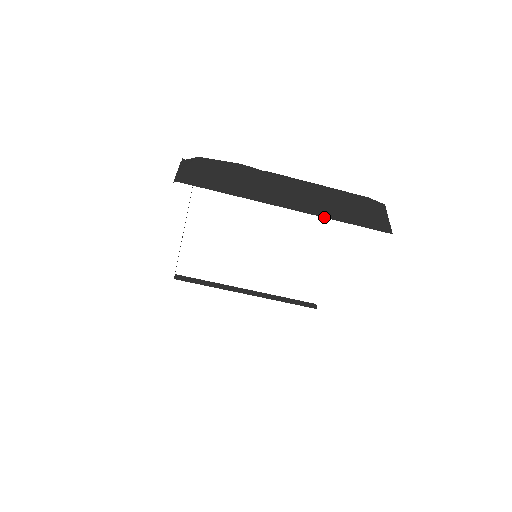
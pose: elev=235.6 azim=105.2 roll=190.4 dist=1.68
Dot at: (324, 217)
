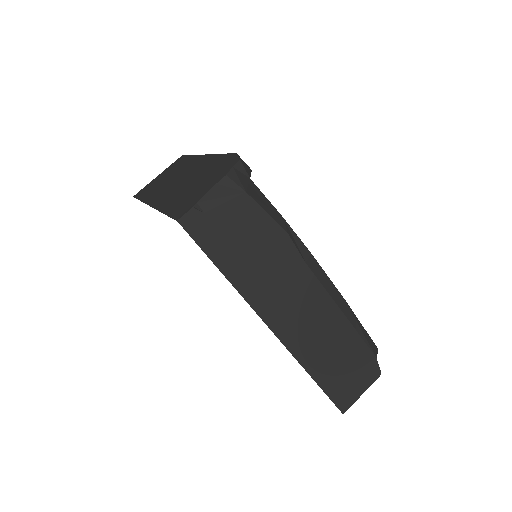
Dot at: (298, 361)
